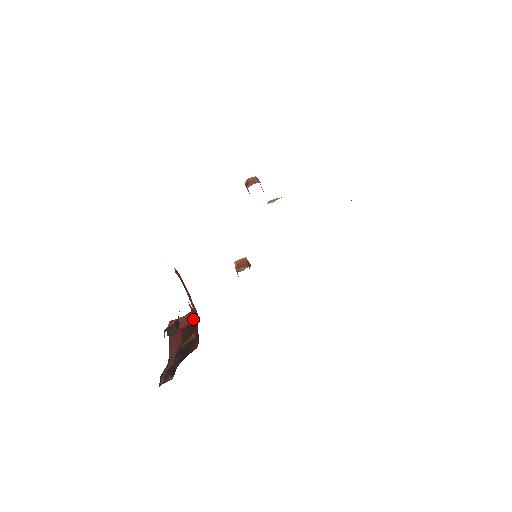
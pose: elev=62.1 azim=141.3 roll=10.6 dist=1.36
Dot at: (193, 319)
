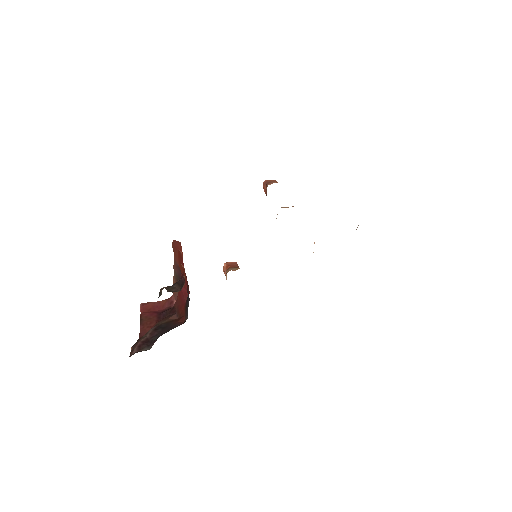
Dot at: (176, 301)
